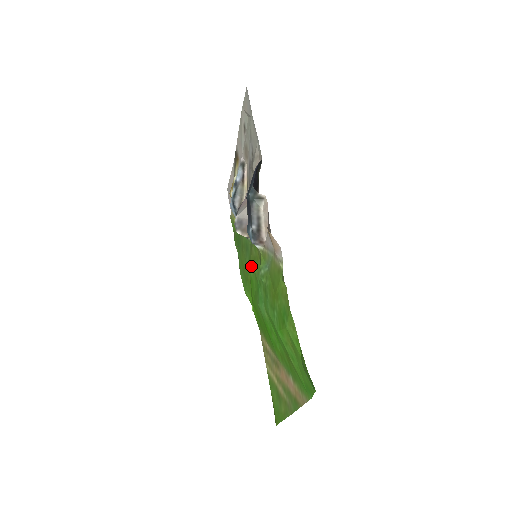
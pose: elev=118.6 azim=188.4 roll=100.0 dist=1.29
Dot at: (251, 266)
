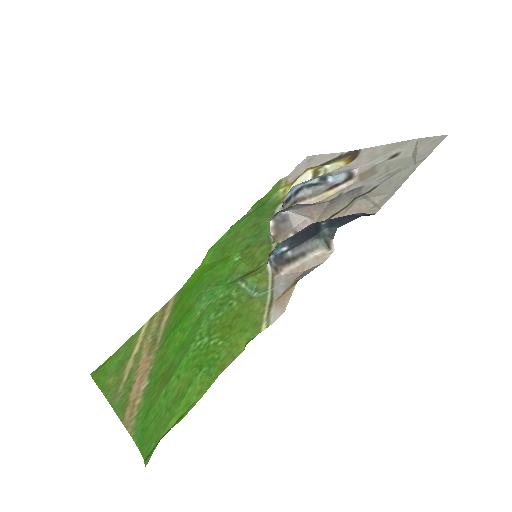
Dot at: (242, 254)
